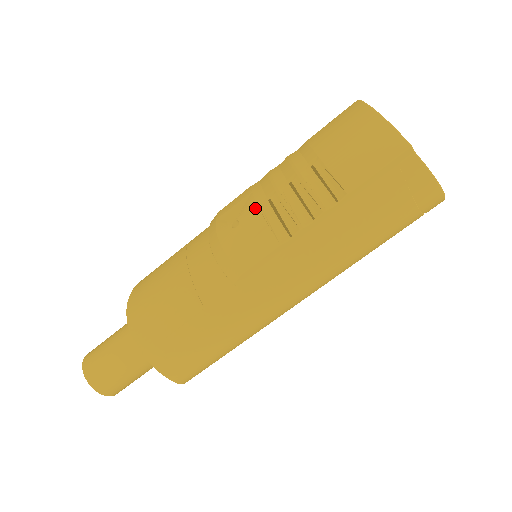
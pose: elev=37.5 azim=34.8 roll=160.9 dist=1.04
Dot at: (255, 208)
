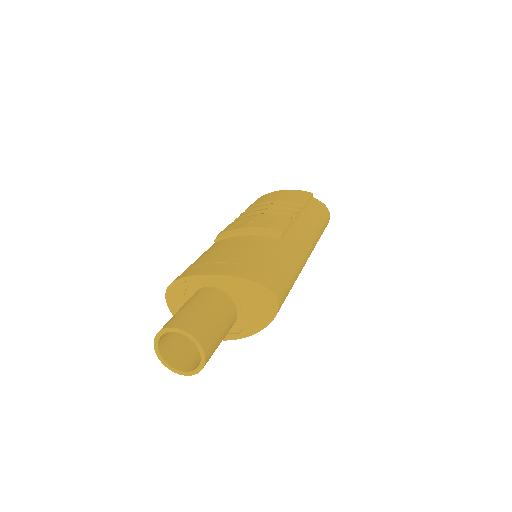
Dot at: (257, 216)
